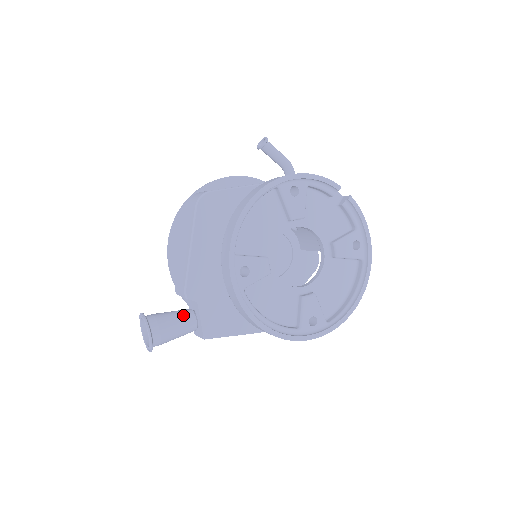
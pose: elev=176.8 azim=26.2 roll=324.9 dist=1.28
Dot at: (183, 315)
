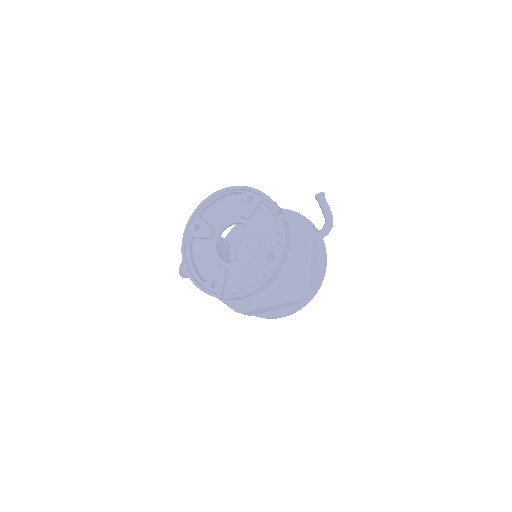
Dot at: occluded
